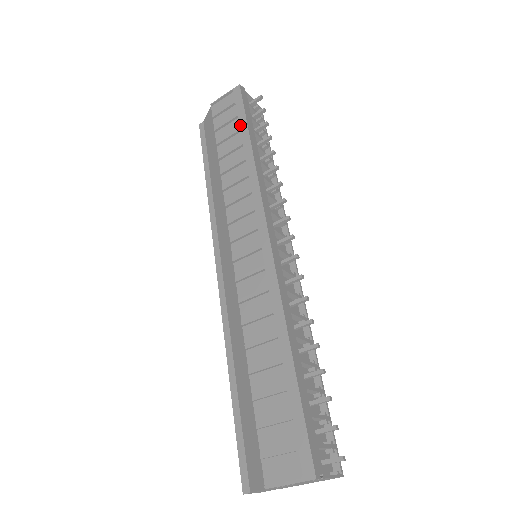
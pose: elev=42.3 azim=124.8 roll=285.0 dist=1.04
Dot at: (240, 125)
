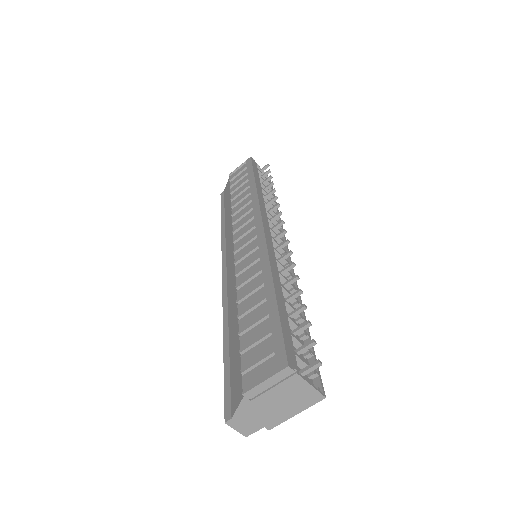
Dot at: (248, 176)
